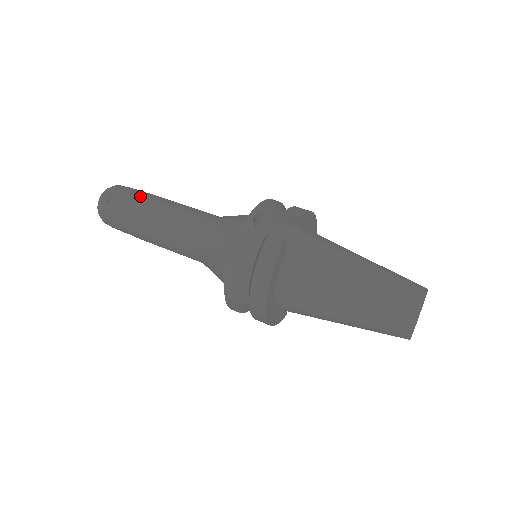
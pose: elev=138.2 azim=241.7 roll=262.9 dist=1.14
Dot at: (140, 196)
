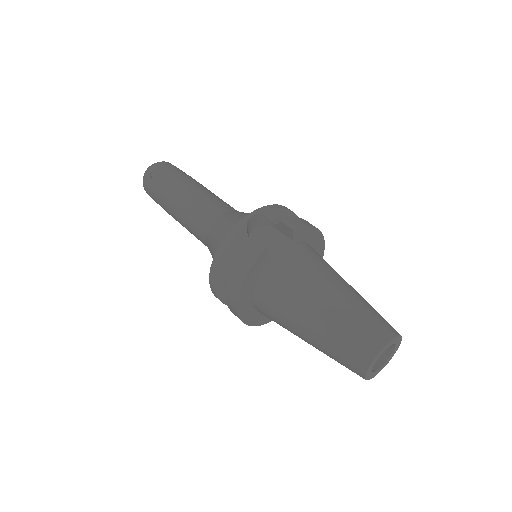
Dot at: (176, 176)
